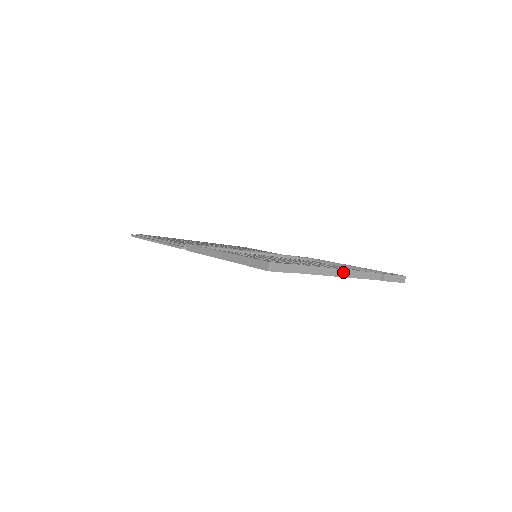
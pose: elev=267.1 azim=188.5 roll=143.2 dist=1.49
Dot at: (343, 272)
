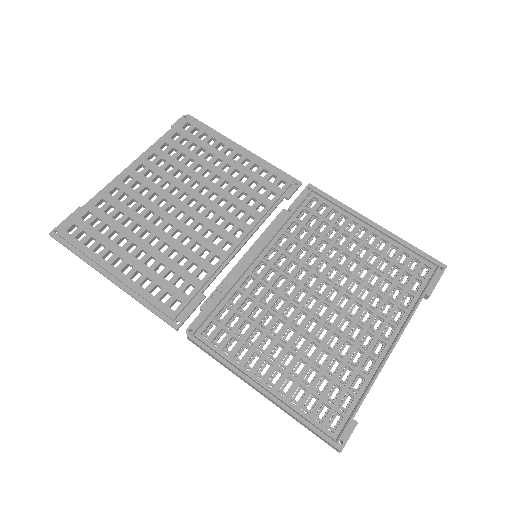
Dot at: (394, 346)
